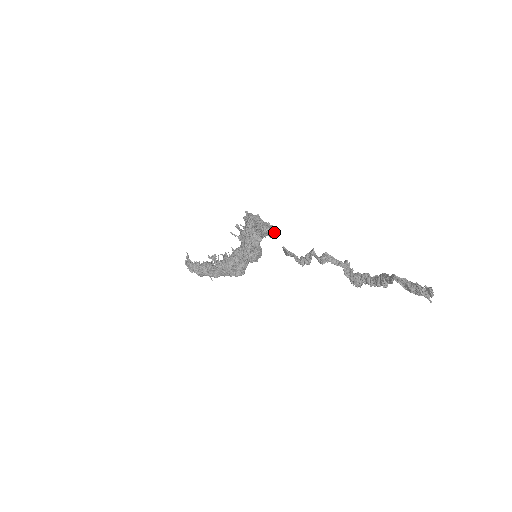
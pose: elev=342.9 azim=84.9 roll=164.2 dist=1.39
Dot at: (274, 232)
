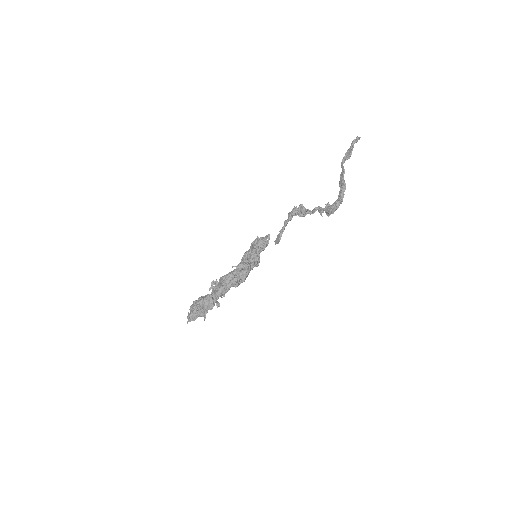
Dot at: (266, 237)
